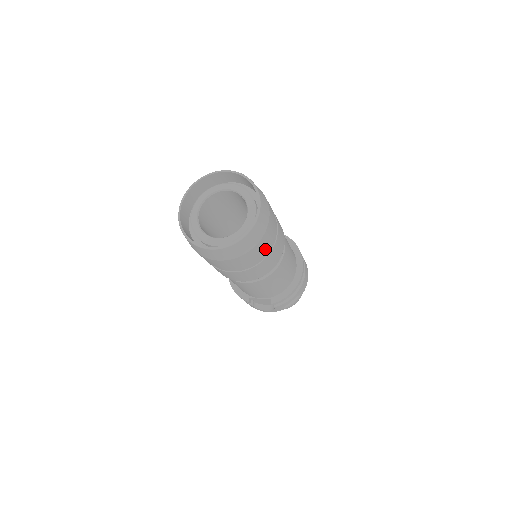
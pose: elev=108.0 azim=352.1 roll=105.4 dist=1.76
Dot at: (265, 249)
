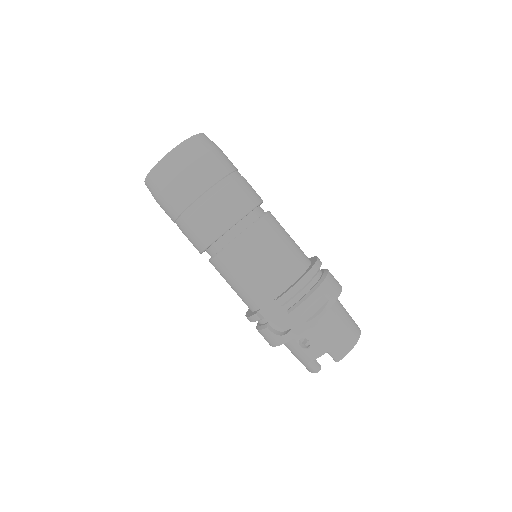
Dot at: (215, 175)
